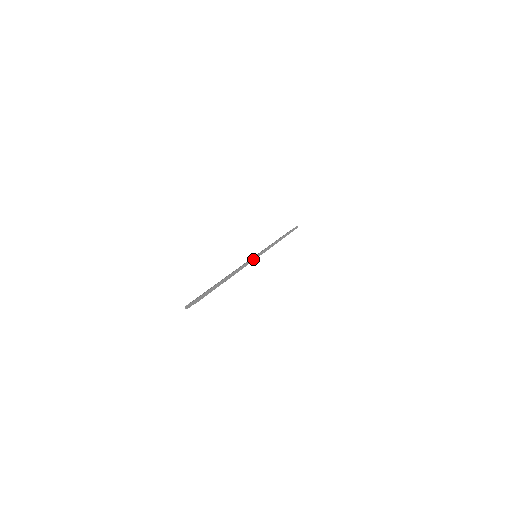
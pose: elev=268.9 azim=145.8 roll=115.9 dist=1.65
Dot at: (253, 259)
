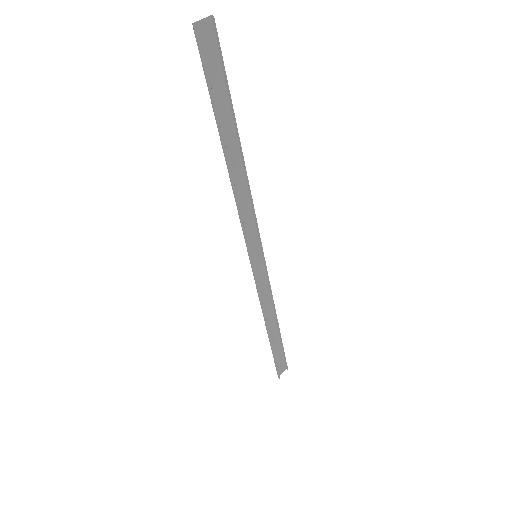
Dot at: (257, 229)
